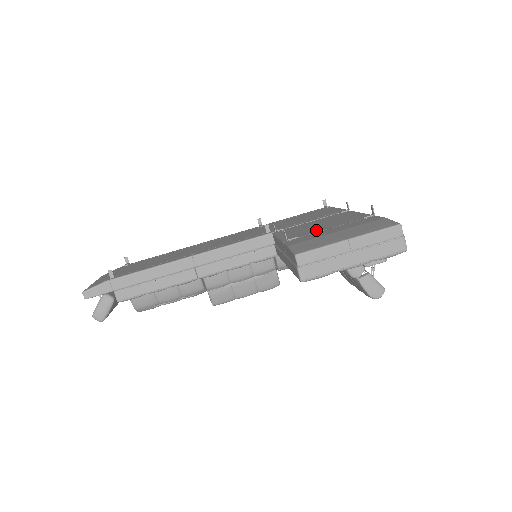
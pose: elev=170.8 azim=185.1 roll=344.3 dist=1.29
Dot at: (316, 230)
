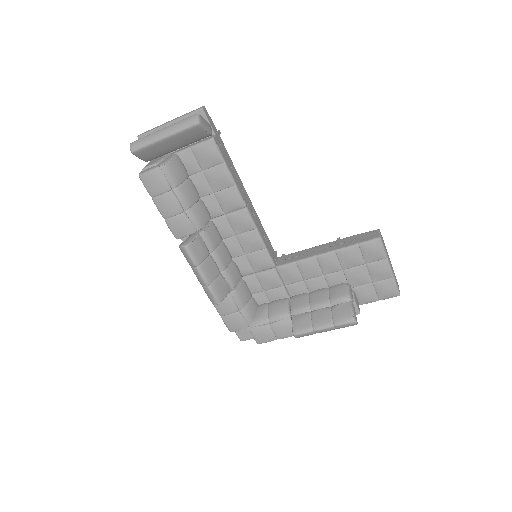
Dot at: occluded
